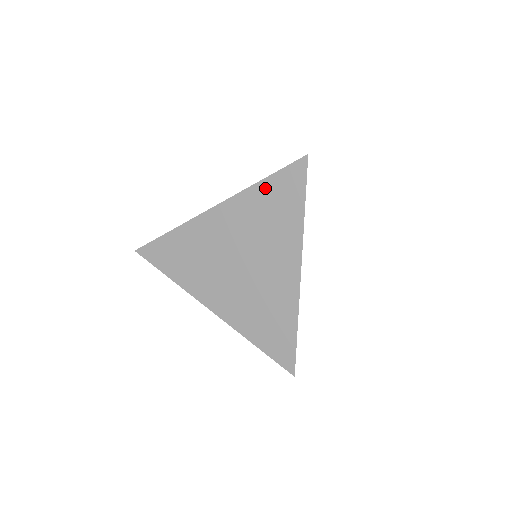
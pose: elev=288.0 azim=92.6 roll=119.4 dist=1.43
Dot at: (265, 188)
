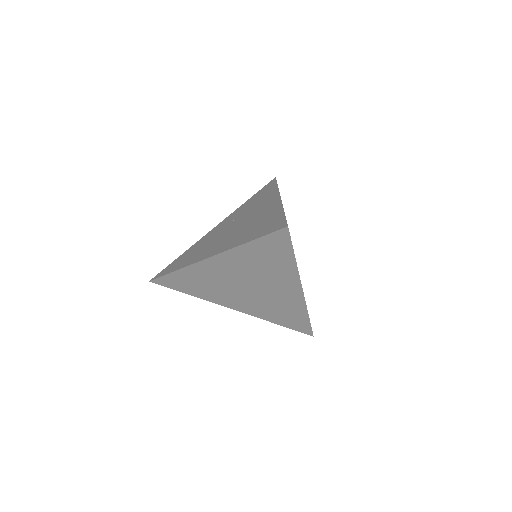
Dot at: (253, 247)
